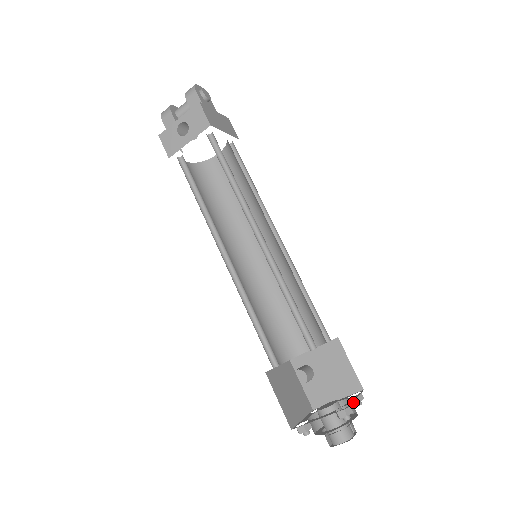
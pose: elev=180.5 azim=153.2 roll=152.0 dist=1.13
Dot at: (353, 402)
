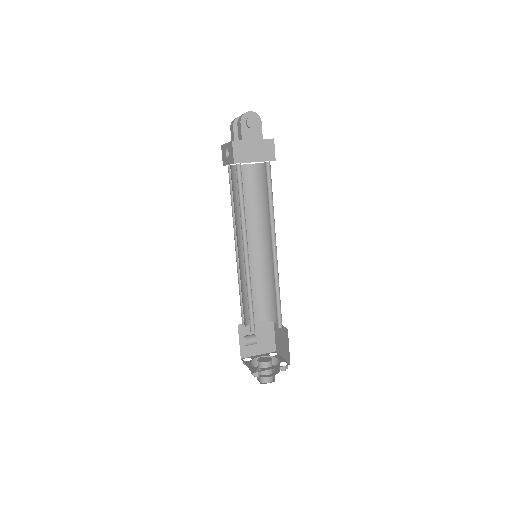
Dot at: (279, 367)
